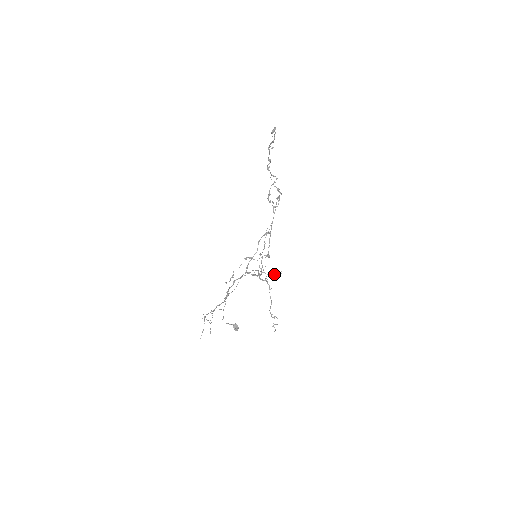
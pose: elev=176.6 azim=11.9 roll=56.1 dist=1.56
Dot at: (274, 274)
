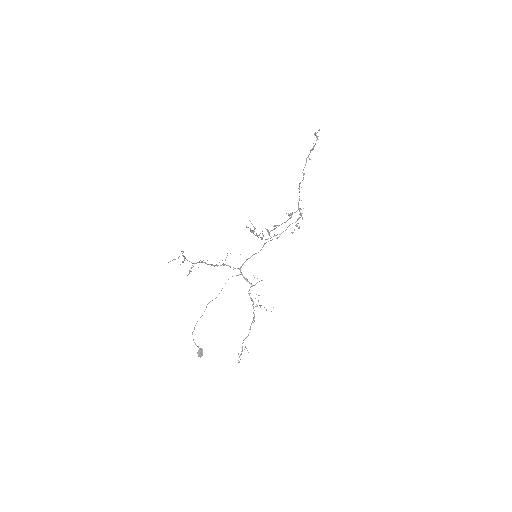
Dot at: (264, 307)
